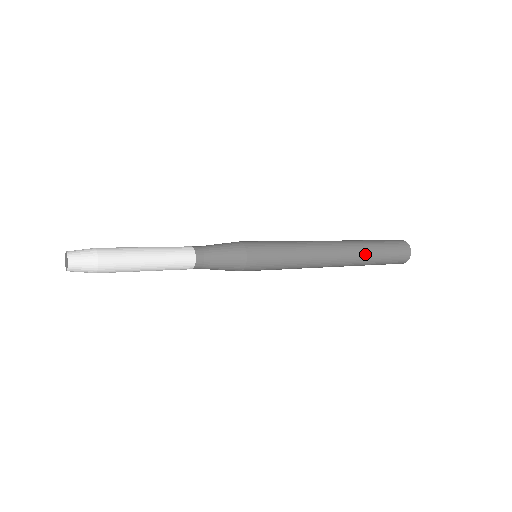
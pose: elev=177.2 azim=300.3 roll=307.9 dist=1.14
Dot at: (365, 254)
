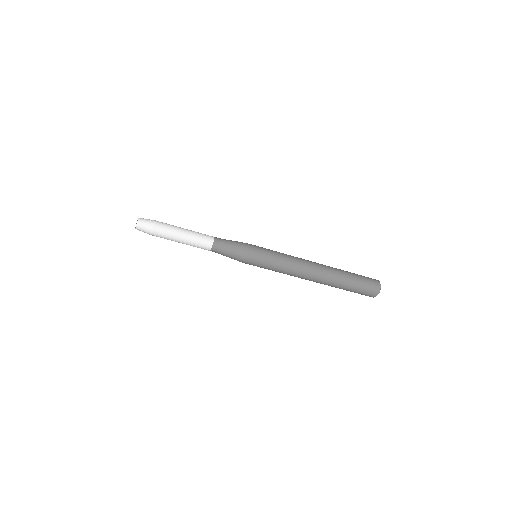
Dot at: (339, 278)
